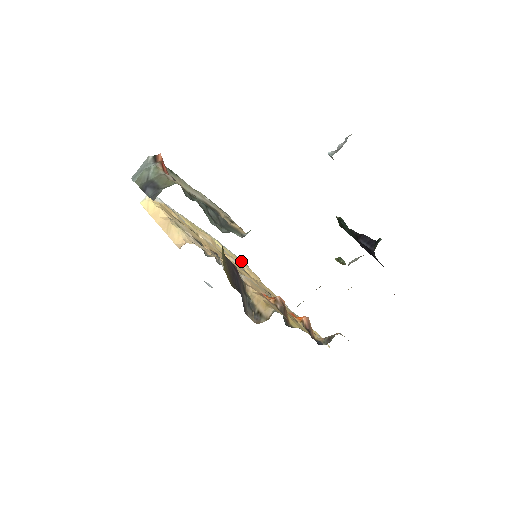
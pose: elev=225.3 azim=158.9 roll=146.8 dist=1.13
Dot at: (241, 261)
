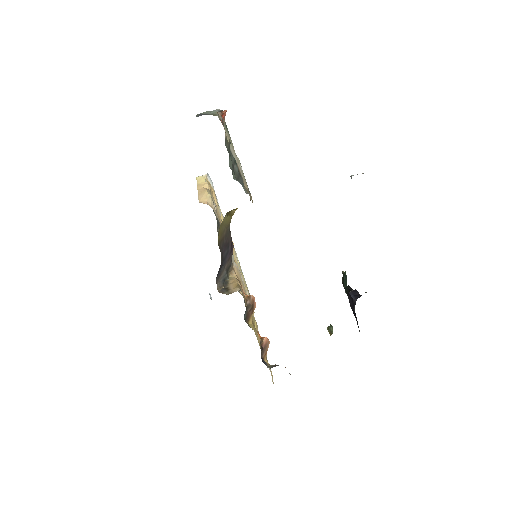
Dot at: (248, 292)
